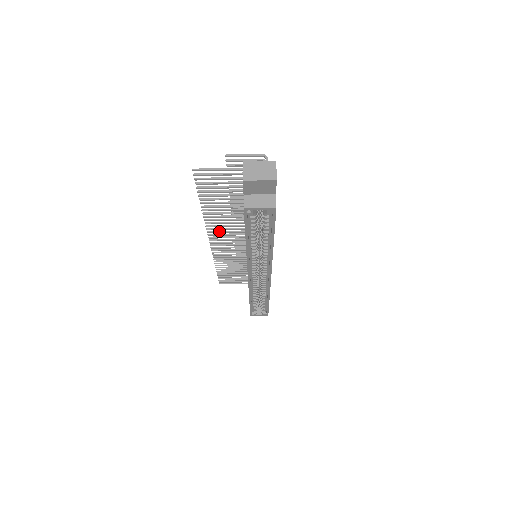
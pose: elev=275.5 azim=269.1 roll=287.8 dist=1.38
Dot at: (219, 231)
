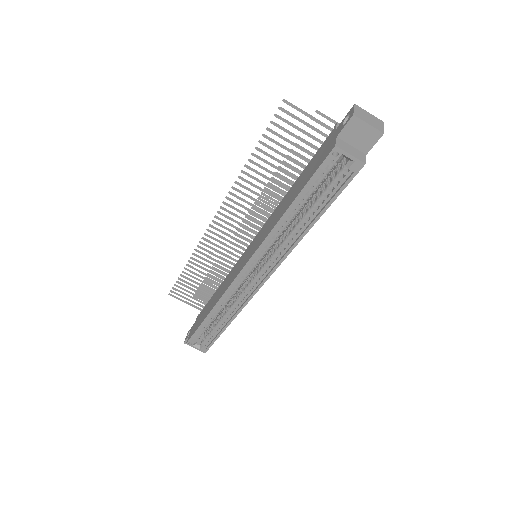
Dot at: (236, 208)
